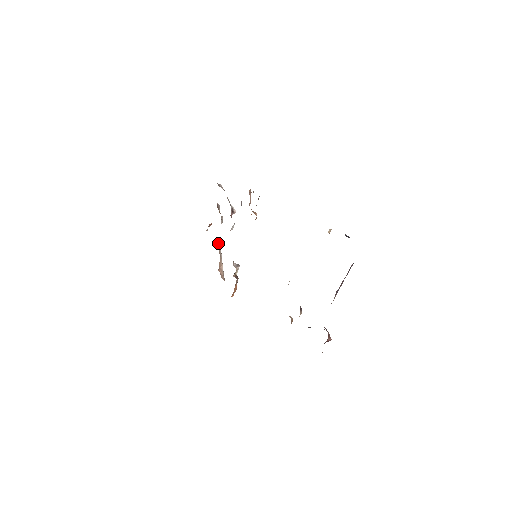
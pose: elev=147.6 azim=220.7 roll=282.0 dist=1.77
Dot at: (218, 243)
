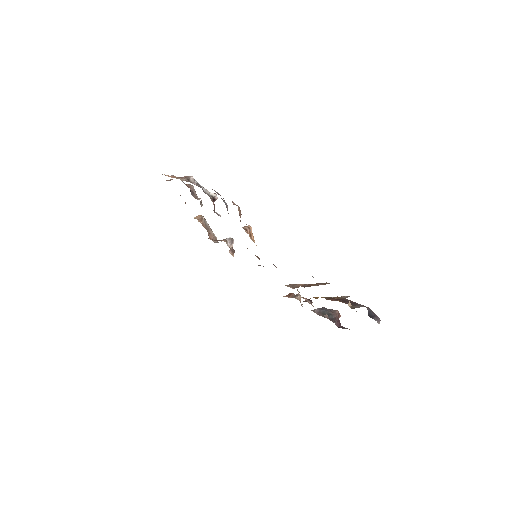
Dot at: (202, 221)
